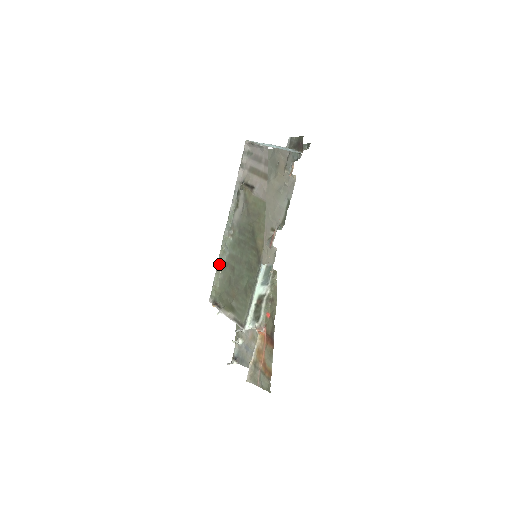
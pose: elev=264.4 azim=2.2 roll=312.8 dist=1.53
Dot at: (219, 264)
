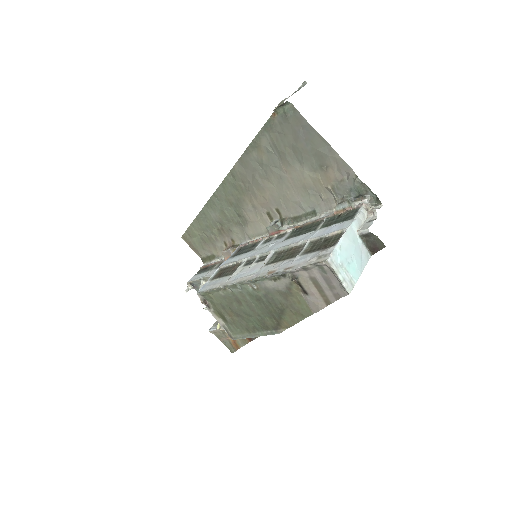
Dot at: (224, 288)
